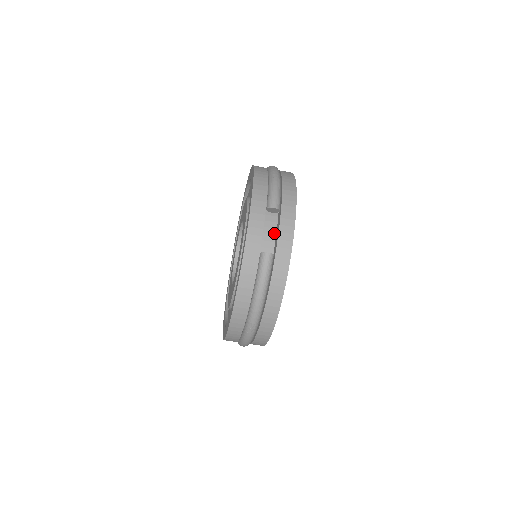
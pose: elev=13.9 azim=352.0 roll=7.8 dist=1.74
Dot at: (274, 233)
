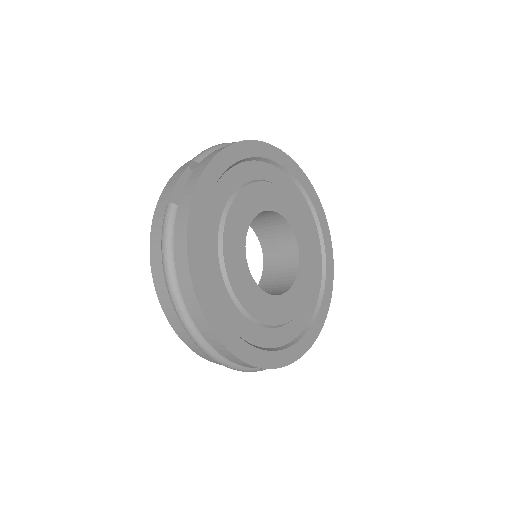
Dot at: occluded
